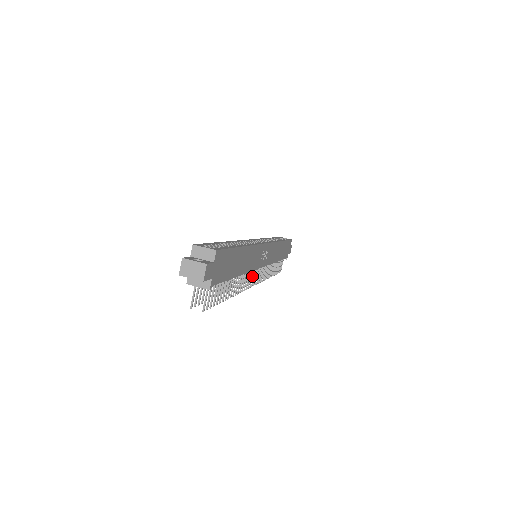
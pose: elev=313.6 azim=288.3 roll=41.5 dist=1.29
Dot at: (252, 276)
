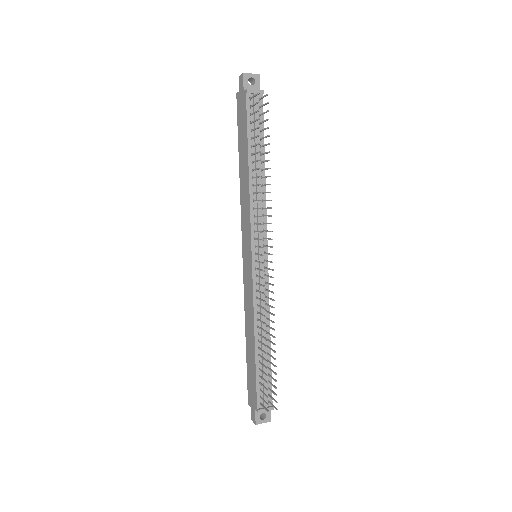
Dot at: (267, 238)
